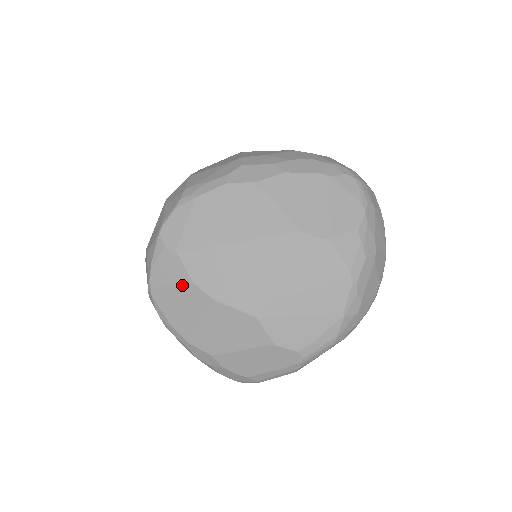
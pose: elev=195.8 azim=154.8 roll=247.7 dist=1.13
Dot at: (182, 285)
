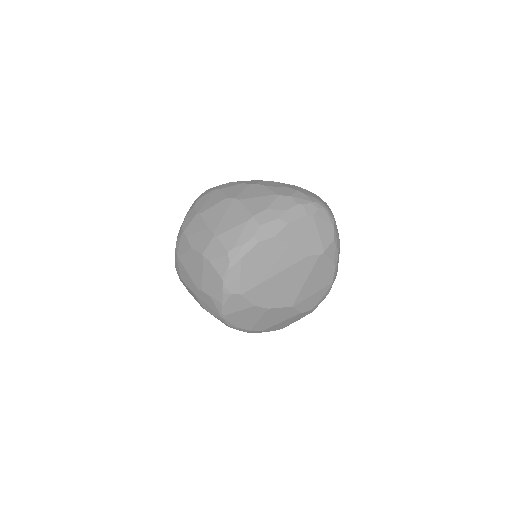
Dot at: (246, 309)
